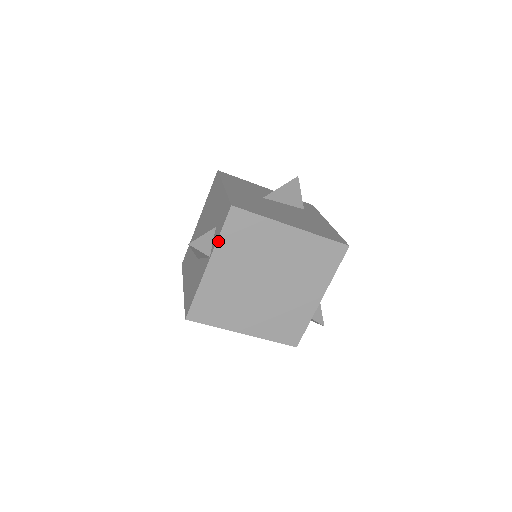
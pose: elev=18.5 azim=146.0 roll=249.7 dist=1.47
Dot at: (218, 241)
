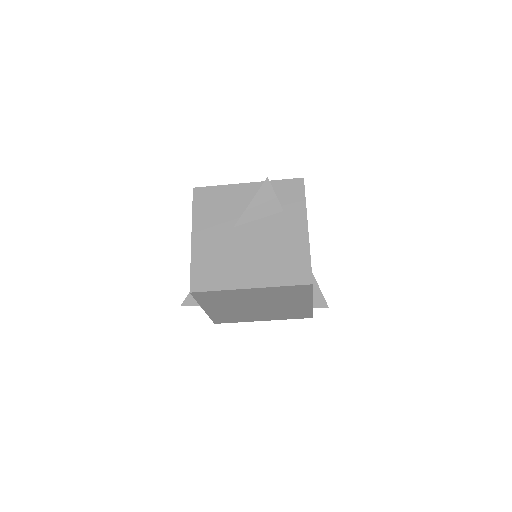
Dot at: (199, 303)
